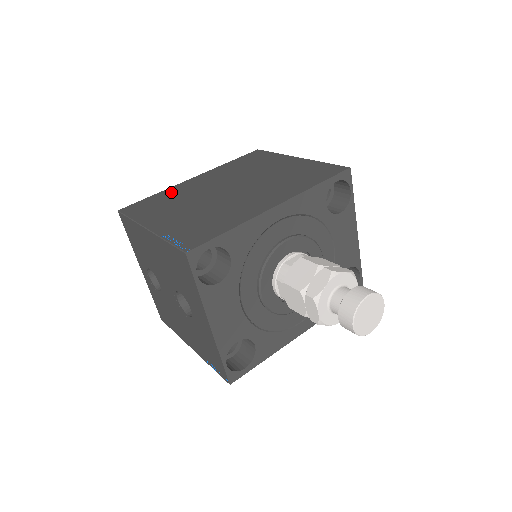
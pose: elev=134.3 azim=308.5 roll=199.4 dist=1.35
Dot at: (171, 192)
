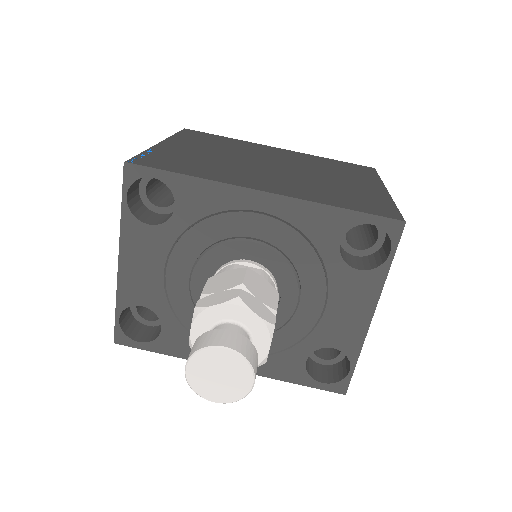
Dot at: (239, 142)
